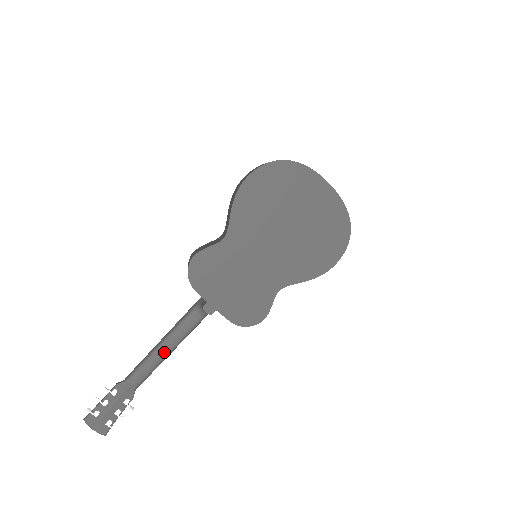
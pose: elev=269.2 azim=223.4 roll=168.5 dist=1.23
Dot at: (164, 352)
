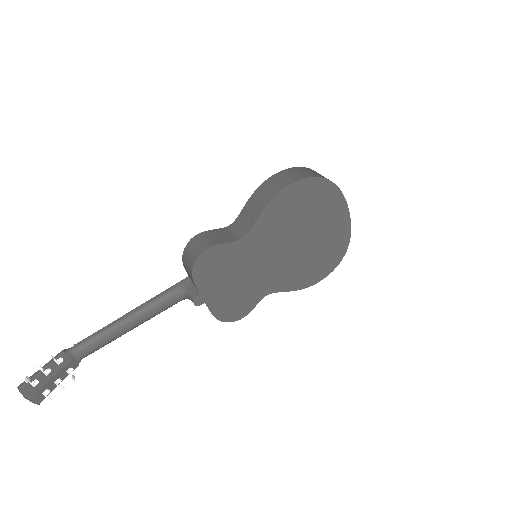
Dot at: (128, 328)
